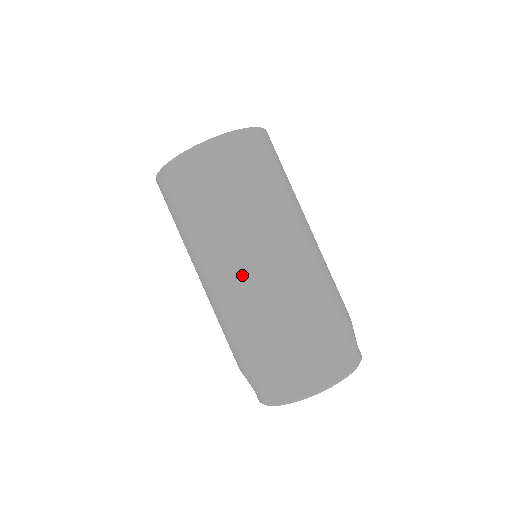
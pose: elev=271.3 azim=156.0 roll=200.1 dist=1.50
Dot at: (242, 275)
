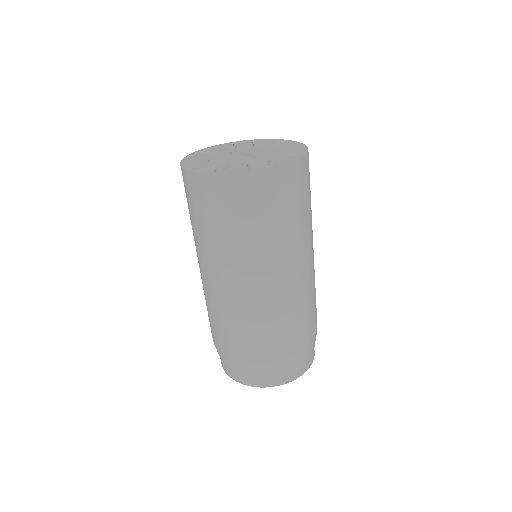
Dot at: (219, 292)
